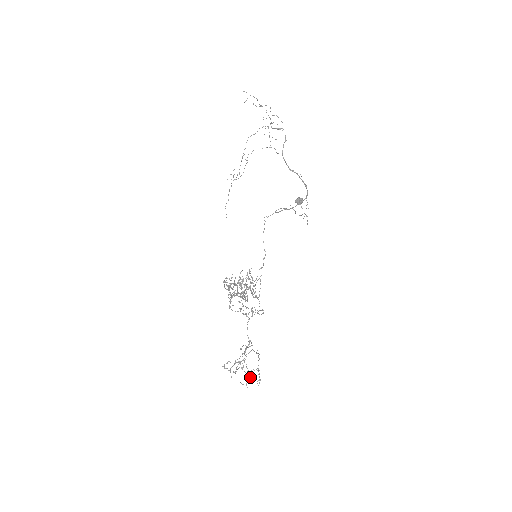
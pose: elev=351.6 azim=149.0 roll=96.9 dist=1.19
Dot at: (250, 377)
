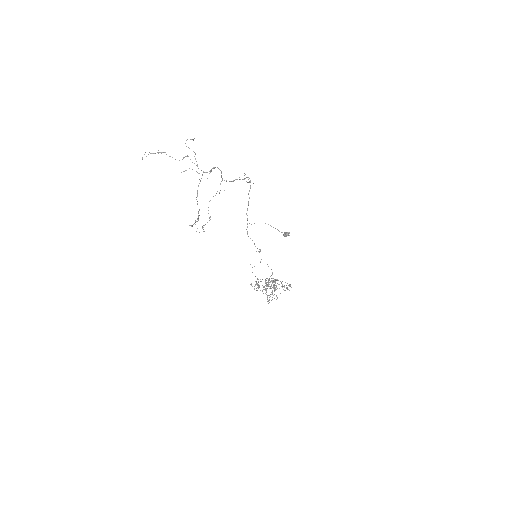
Dot at: occluded
